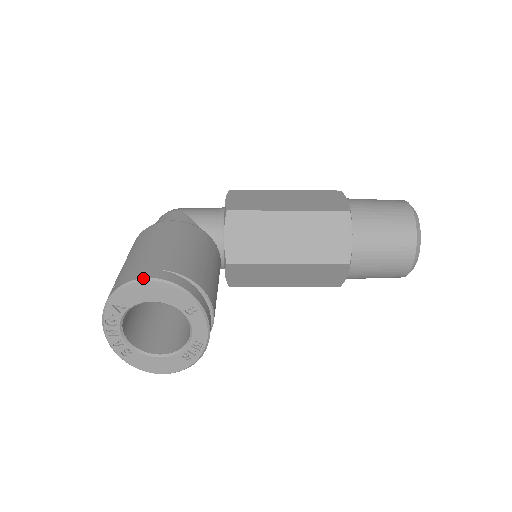
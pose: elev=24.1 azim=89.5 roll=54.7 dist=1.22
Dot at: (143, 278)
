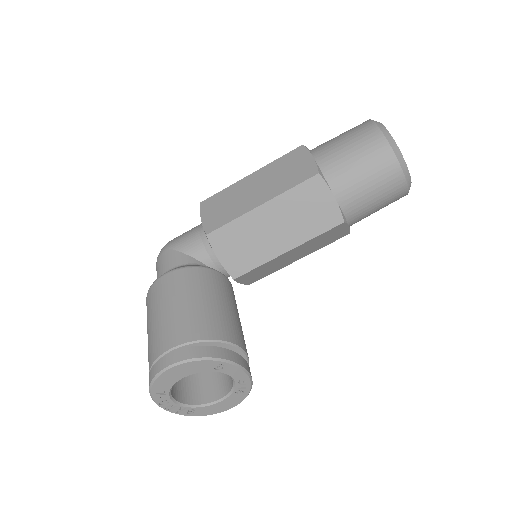
Dot at: (164, 368)
